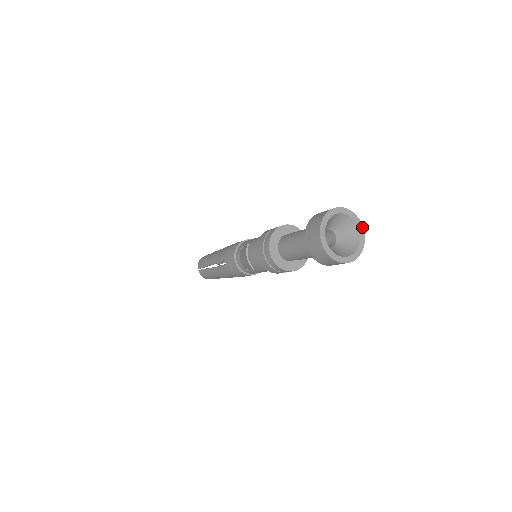
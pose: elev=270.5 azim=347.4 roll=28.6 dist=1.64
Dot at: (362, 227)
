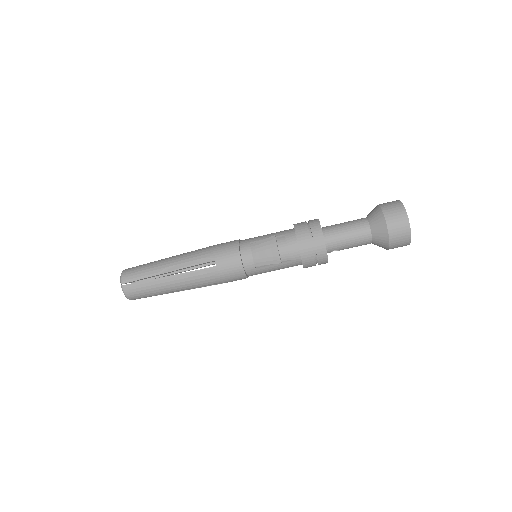
Dot at: occluded
